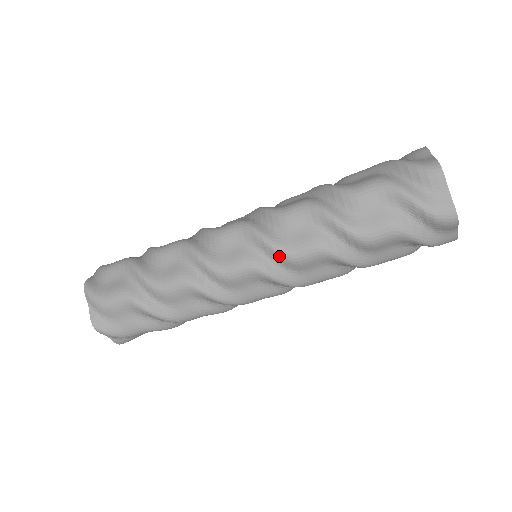
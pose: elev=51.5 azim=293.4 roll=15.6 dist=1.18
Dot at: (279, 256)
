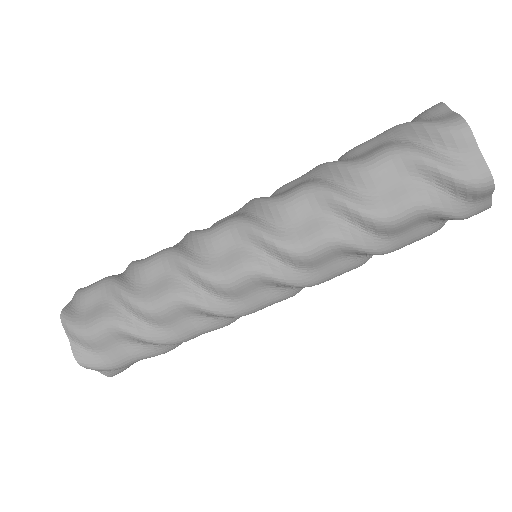
Dot at: (265, 205)
